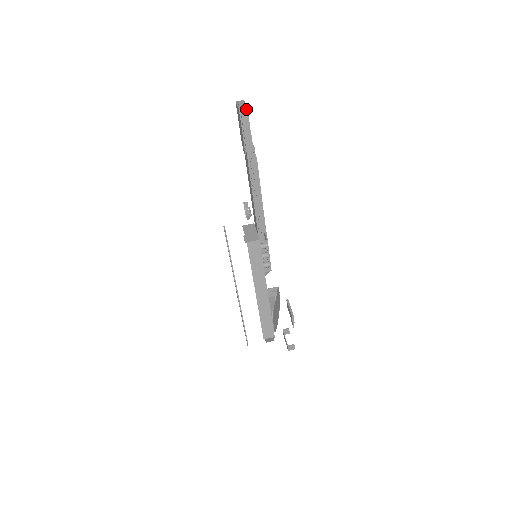
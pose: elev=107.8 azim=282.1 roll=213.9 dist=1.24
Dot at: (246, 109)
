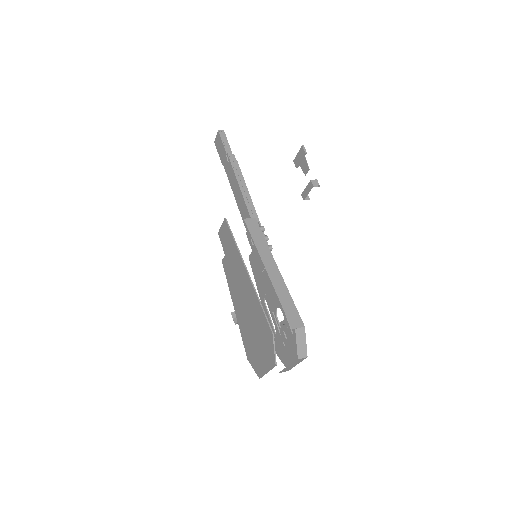
Dot at: (223, 131)
